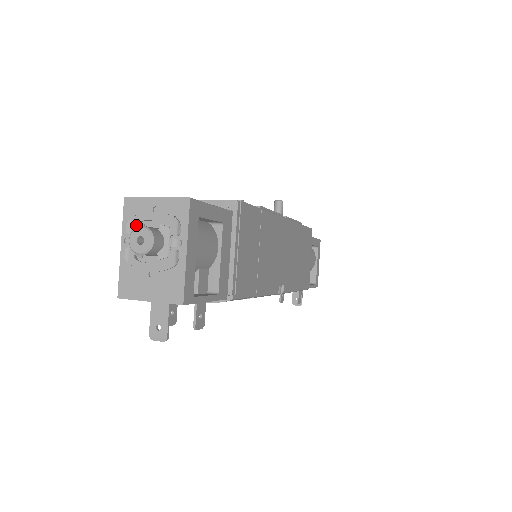
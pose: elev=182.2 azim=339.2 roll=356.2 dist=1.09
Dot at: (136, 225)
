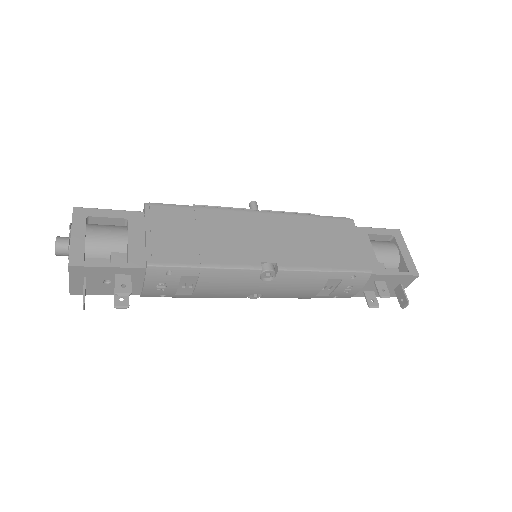
Dot at: occluded
